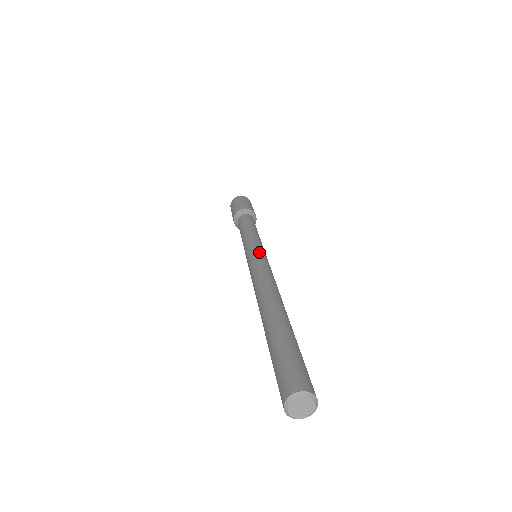
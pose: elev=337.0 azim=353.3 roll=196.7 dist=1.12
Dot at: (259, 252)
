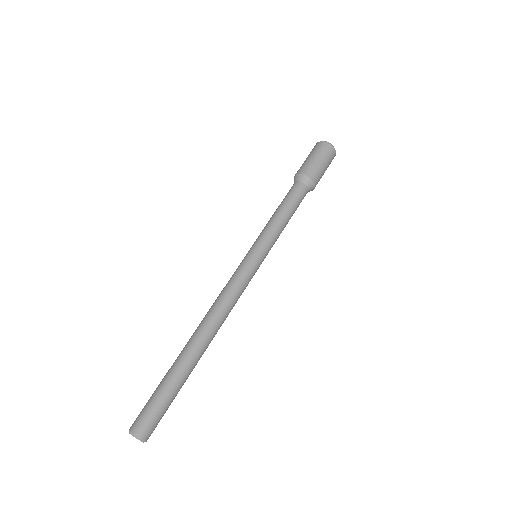
Dot at: (257, 268)
